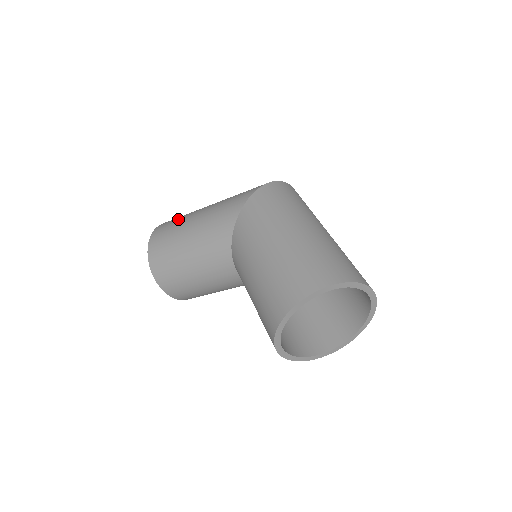
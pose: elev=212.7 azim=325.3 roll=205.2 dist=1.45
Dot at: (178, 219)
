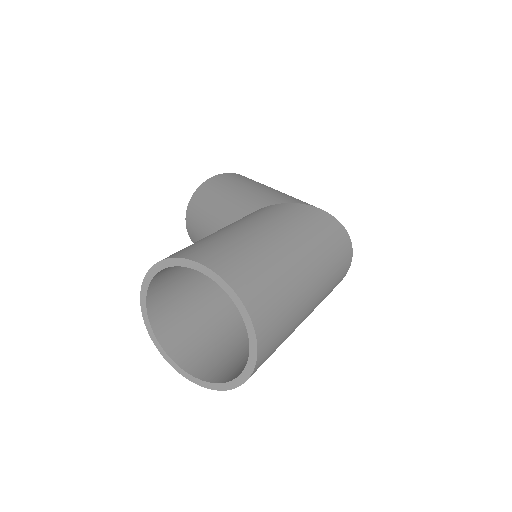
Dot at: occluded
